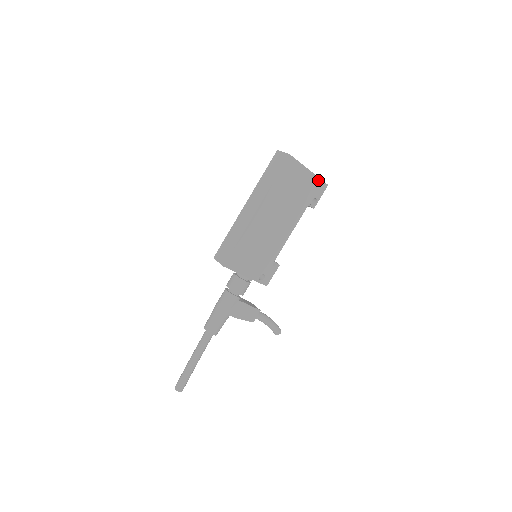
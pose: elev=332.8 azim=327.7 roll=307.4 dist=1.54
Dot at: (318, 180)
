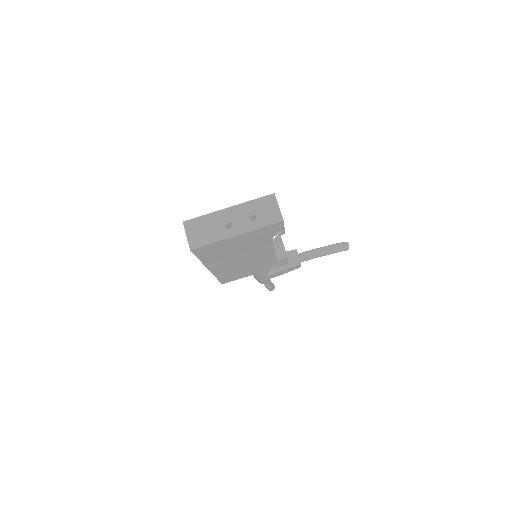
Dot at: (261, 229)
